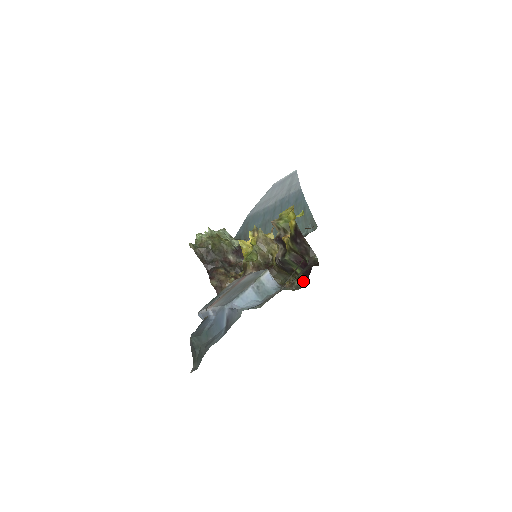
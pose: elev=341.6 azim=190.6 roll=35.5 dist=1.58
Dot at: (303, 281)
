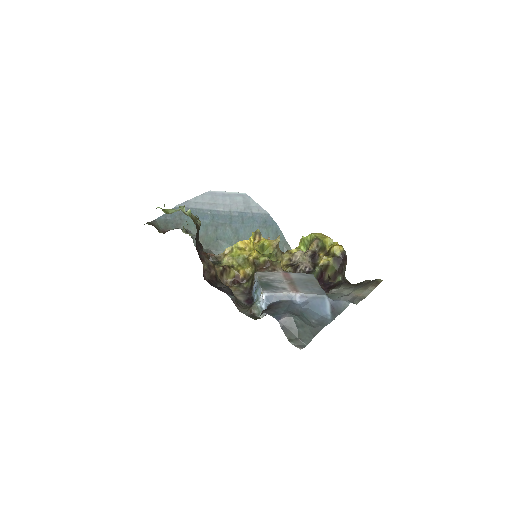
Dot at: occluded
